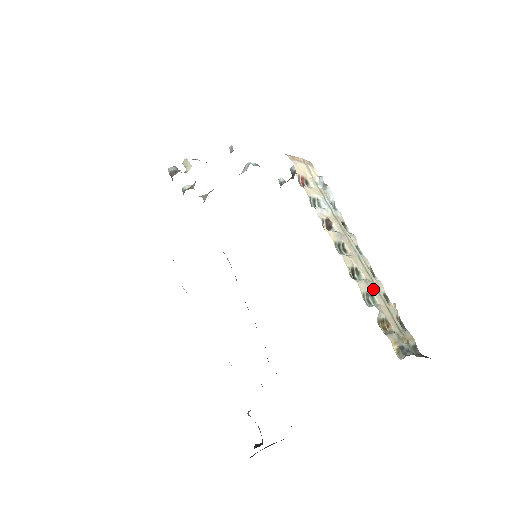
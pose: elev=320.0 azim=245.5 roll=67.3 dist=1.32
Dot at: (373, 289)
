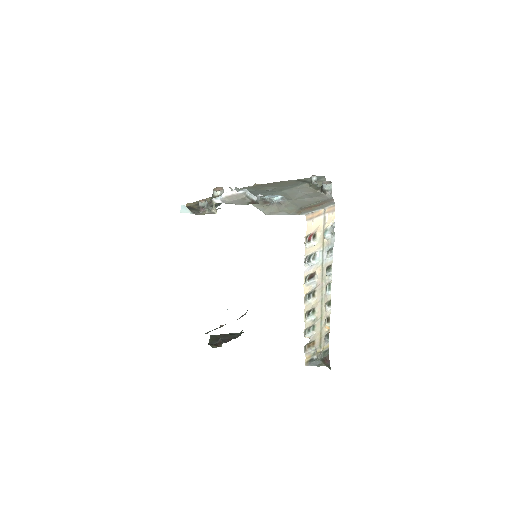
Dot at: (318, 322)
